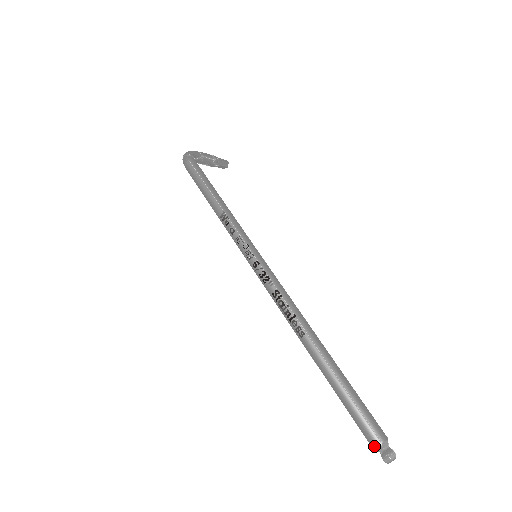
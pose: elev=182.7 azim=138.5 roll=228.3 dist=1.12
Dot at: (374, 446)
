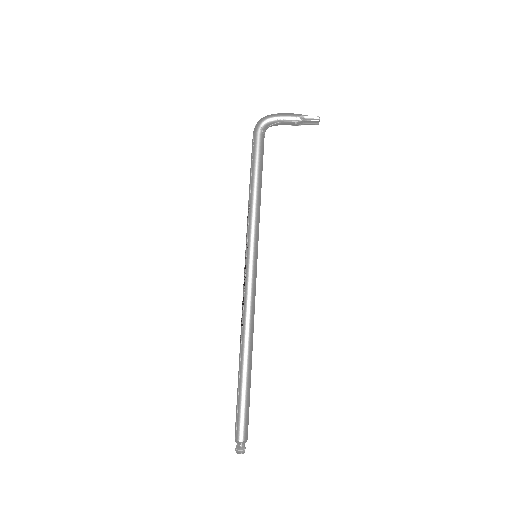
Dot at: (235, 437)
